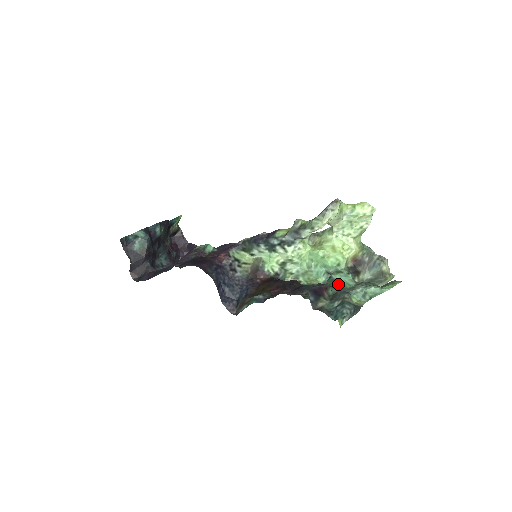
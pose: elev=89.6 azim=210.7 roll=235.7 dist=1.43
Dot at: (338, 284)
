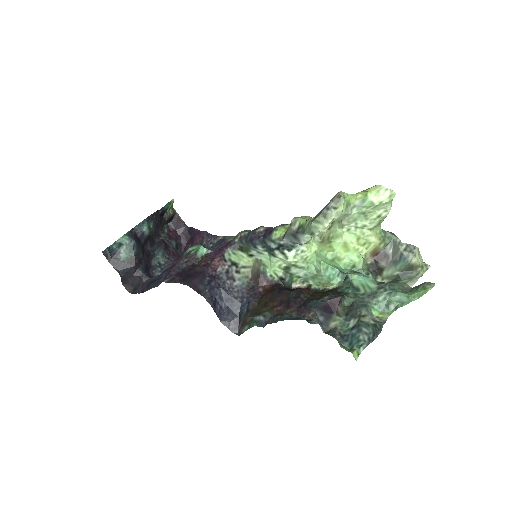
Dot at: (356, 288)
